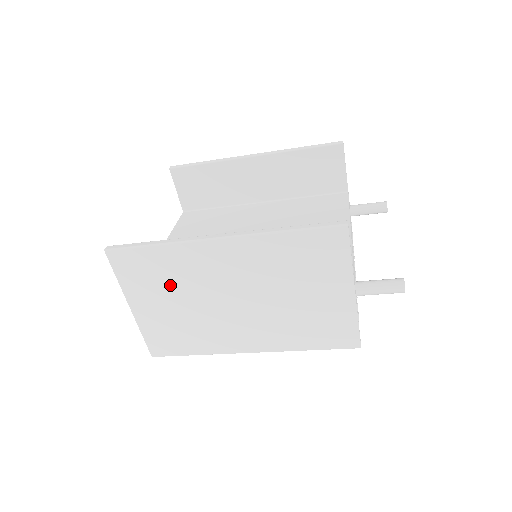
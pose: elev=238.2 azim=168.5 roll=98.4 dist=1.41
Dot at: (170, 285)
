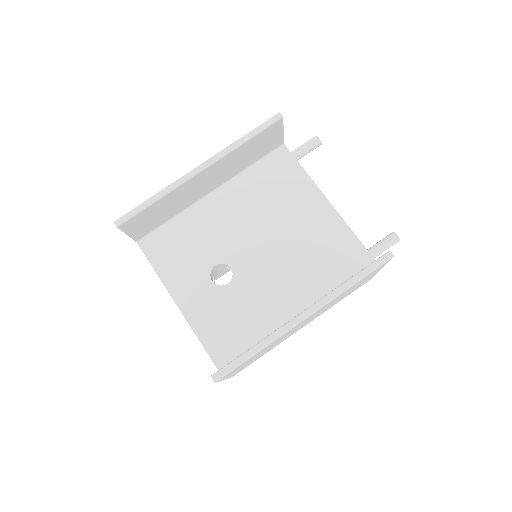
Dot at: (260, 353)
